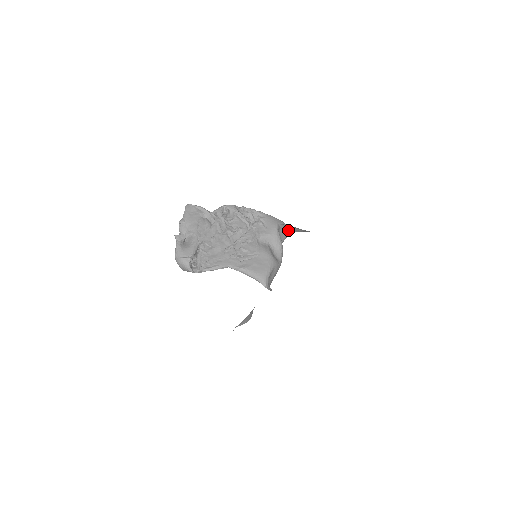
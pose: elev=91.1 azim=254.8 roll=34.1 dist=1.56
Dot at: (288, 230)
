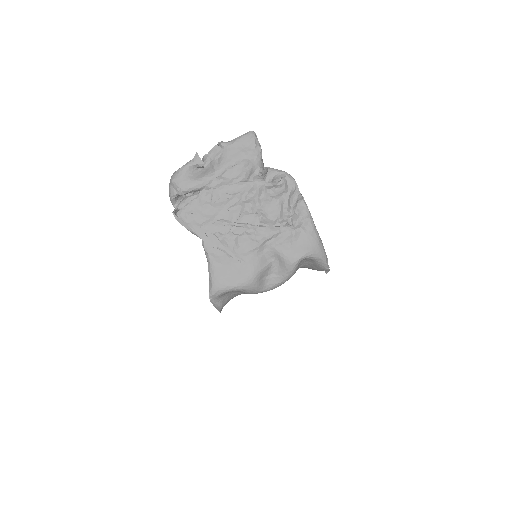
Dot at: (325, 268)
